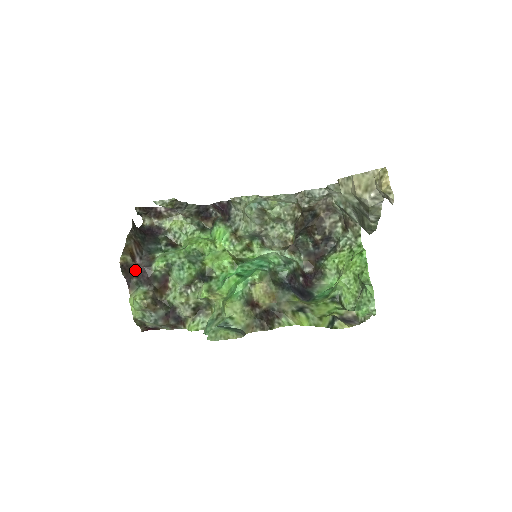
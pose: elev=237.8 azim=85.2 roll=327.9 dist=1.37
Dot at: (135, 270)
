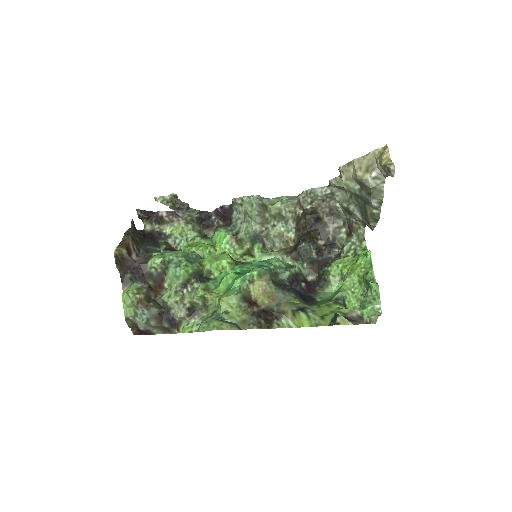
Dot at: (130, 265)
